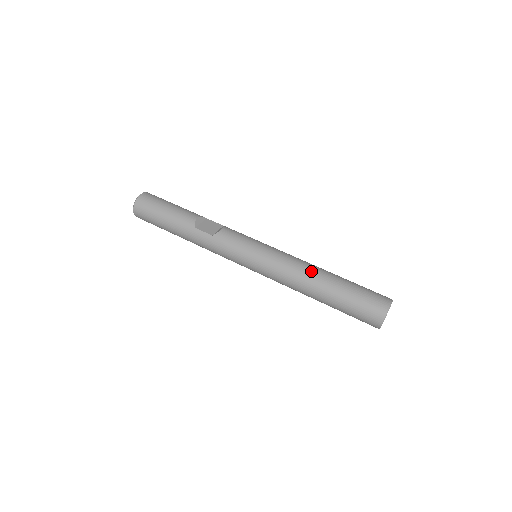
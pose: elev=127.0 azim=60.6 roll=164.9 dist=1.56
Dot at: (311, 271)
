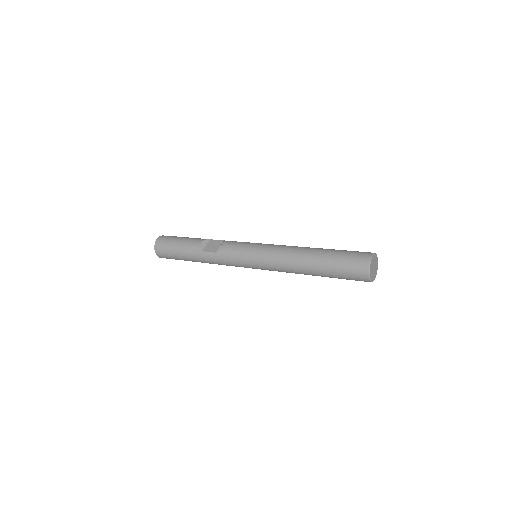
Dot at: (298, 254)
